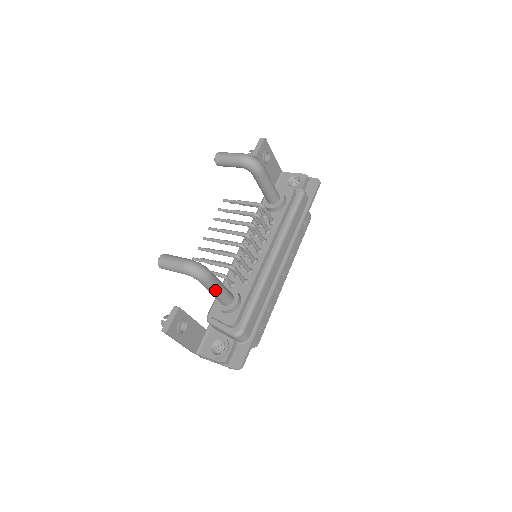
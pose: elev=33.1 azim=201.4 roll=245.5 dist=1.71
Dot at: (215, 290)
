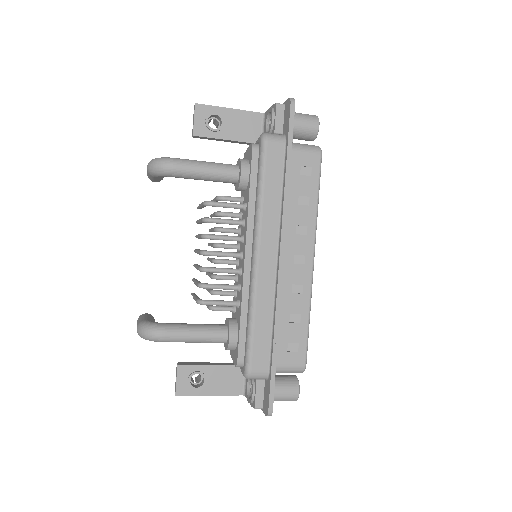
Dot at: (186, 340)
